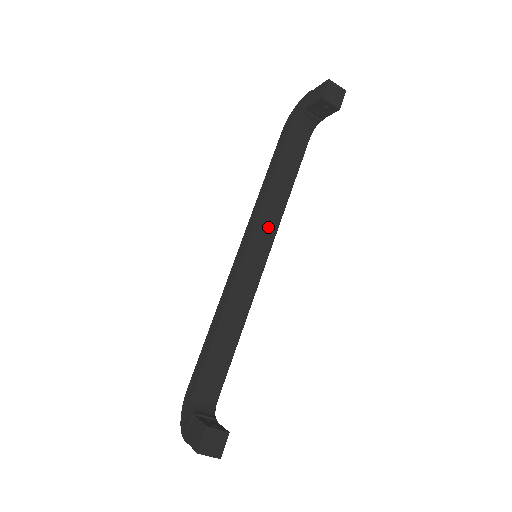
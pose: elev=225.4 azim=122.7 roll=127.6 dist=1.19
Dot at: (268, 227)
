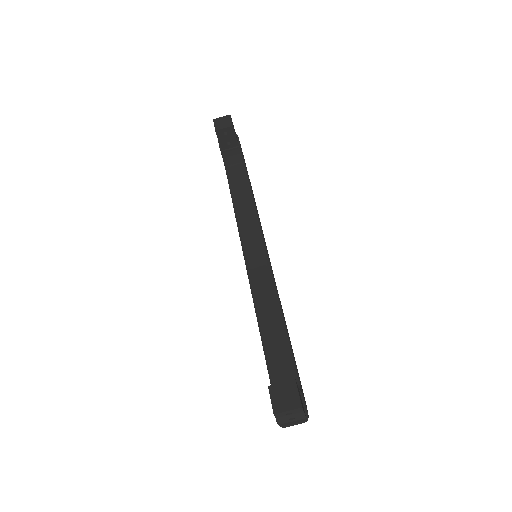
Dot at: (250, 232)
